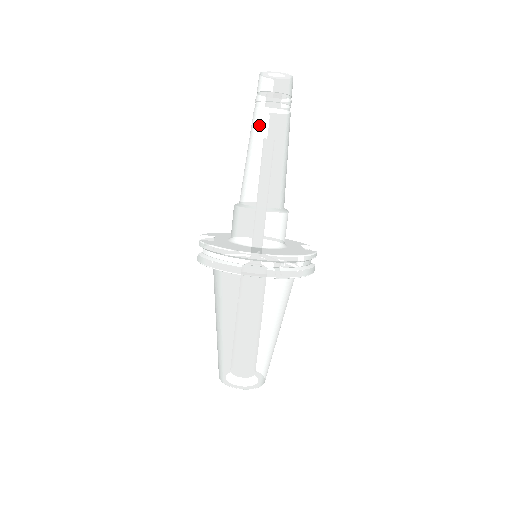
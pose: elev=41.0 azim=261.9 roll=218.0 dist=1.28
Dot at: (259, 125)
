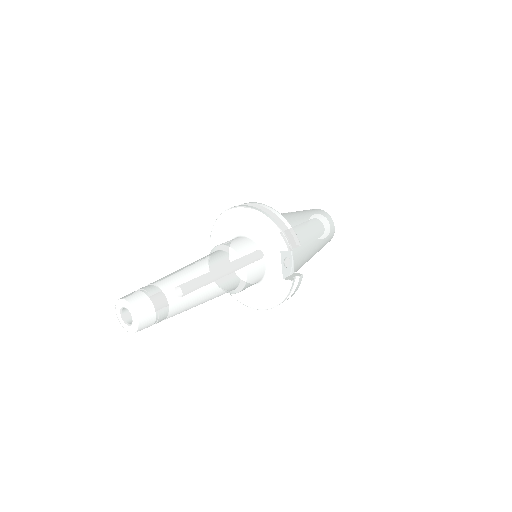
Dot at: occluded
